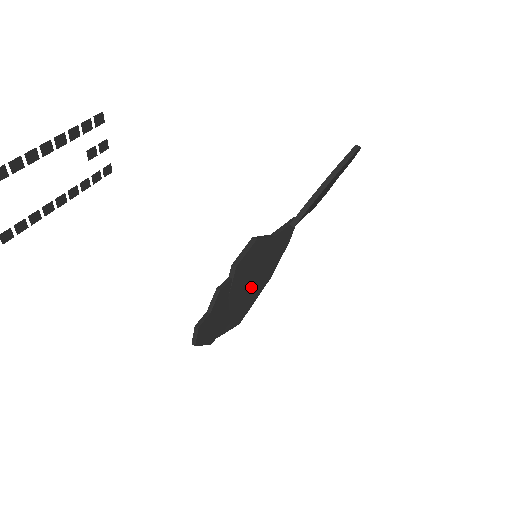
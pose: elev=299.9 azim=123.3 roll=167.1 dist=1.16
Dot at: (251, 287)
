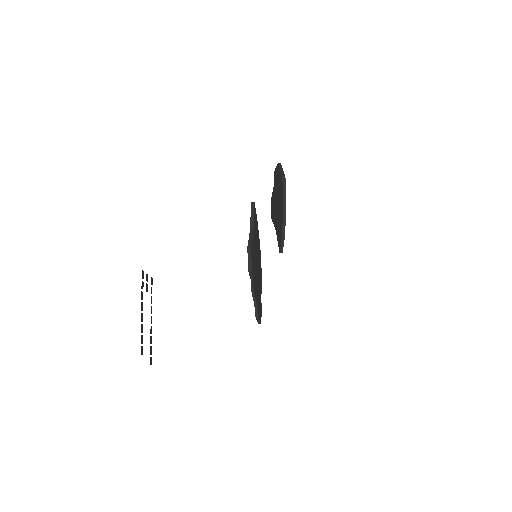
Dot at: (258, 265)
